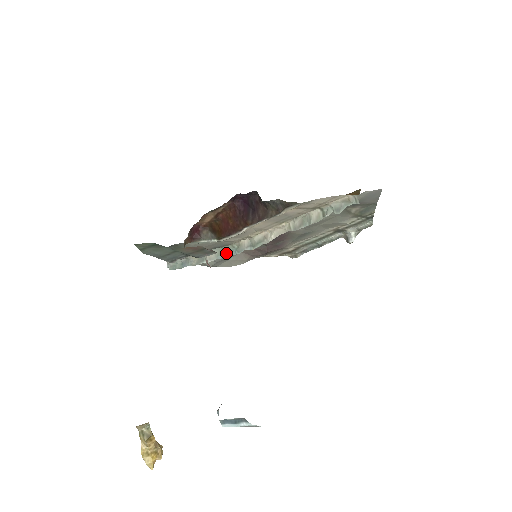
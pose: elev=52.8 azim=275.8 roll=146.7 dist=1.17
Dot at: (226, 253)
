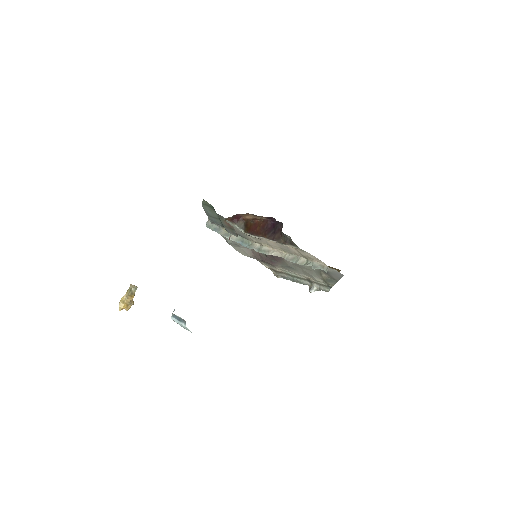
Dot at: (242, 242)
